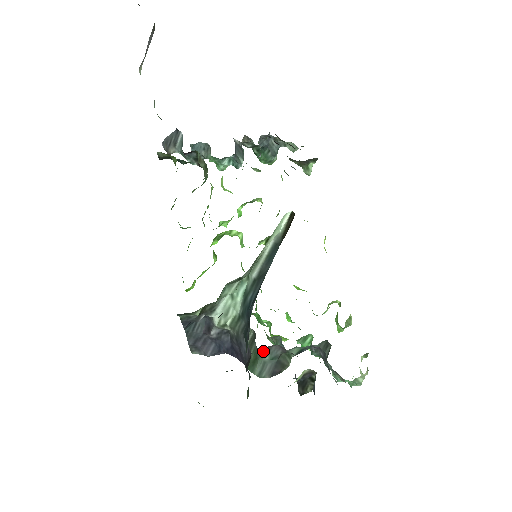
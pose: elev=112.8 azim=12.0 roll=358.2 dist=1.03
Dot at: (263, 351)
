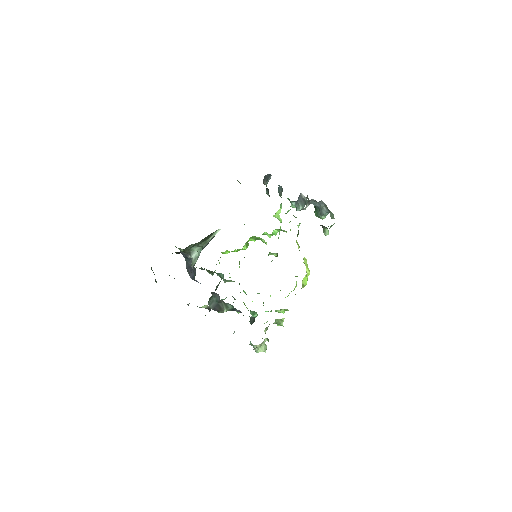
Dot at: (212, 293)
